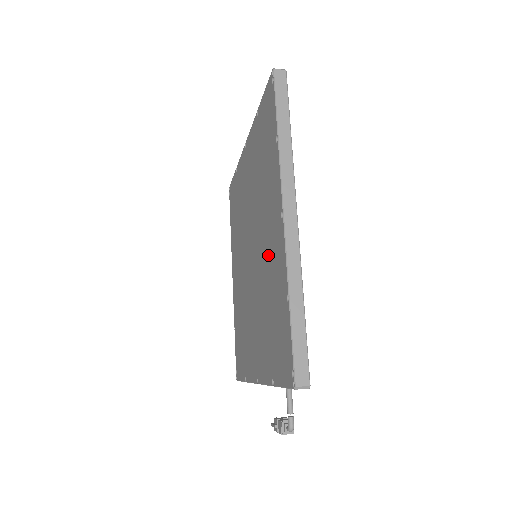
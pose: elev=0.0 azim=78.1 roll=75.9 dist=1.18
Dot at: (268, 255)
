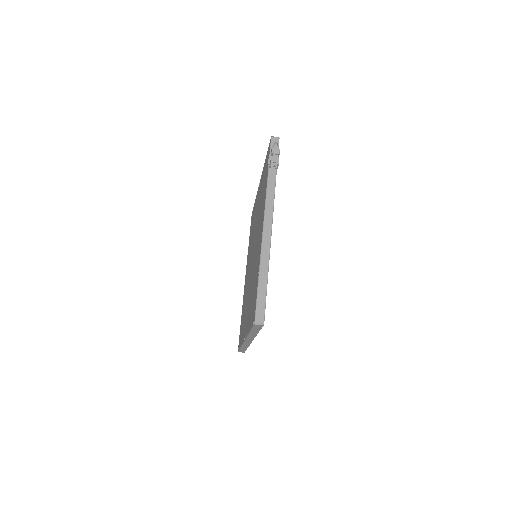
Dot at: (258, 206)
